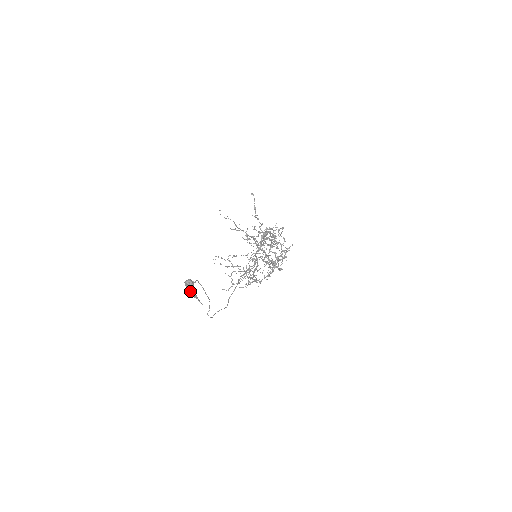
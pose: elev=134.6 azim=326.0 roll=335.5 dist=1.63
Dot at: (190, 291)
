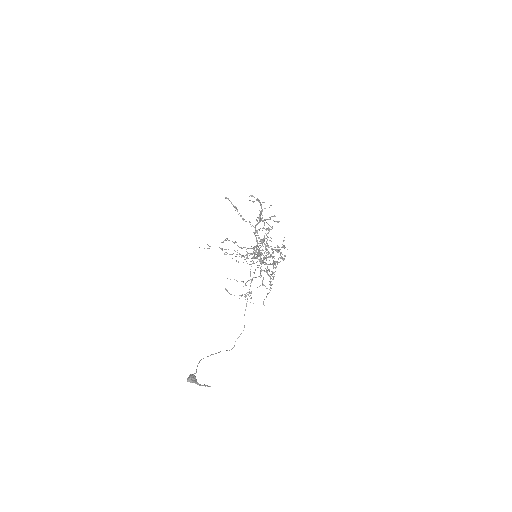
Dot at: (195, 382)
